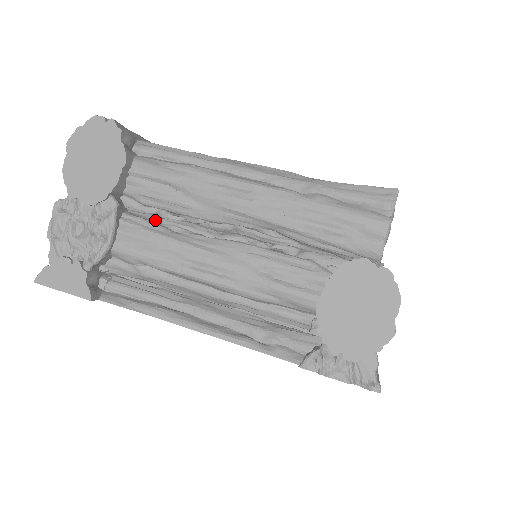
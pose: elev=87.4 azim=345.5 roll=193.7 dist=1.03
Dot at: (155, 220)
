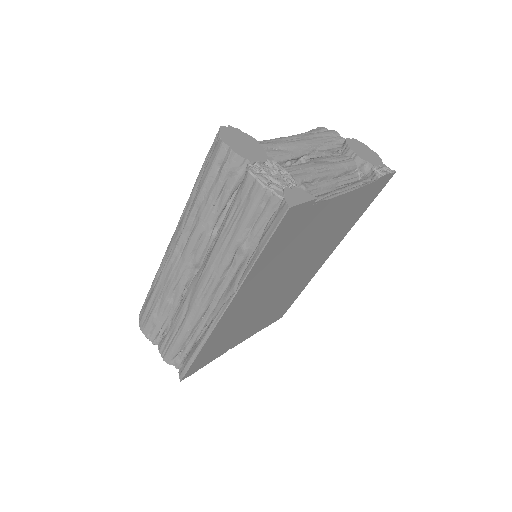
Dot at: occluded
